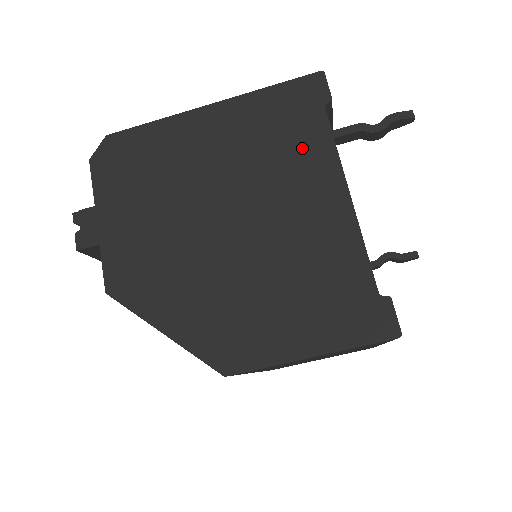
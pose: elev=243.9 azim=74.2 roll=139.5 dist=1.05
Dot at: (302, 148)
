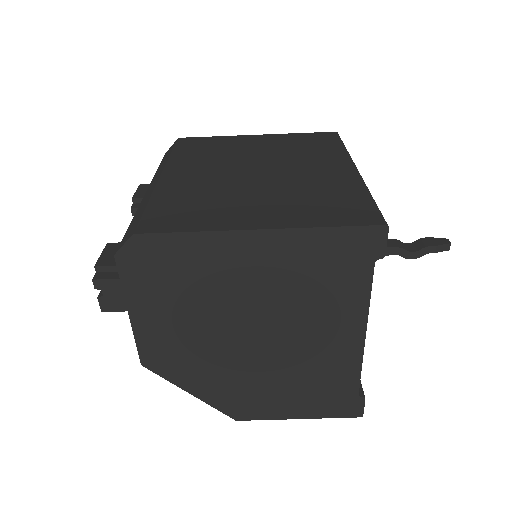
Dot at: (340, 293)
